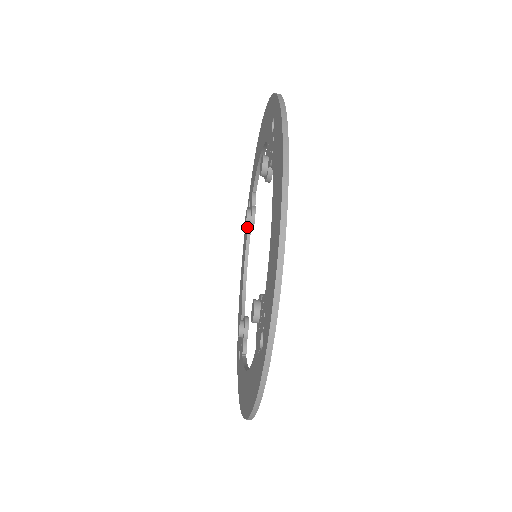
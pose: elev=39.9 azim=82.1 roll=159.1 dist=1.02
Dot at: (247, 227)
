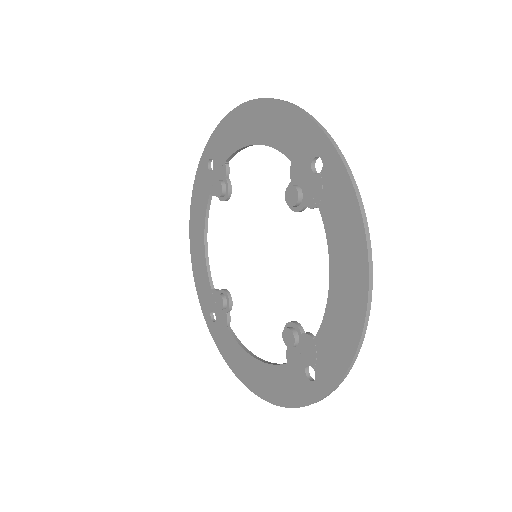
Dot at: (209, 189)
